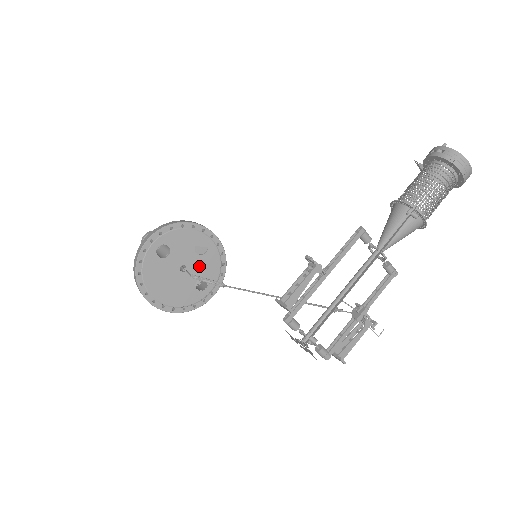
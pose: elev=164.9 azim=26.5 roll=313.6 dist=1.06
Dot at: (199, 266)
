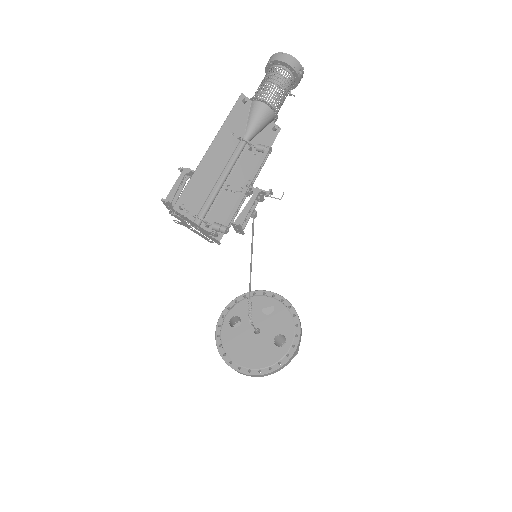
Dot at: (271, 325)
